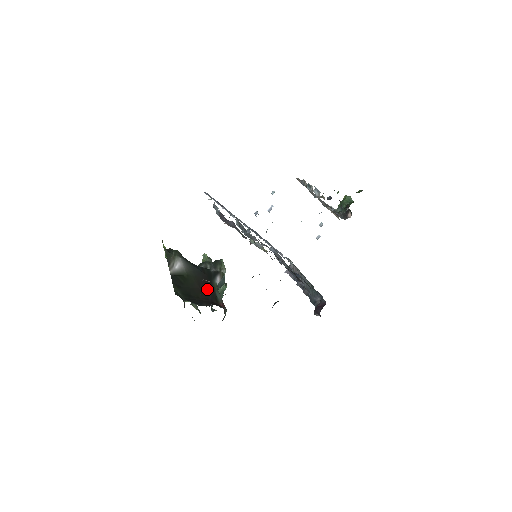
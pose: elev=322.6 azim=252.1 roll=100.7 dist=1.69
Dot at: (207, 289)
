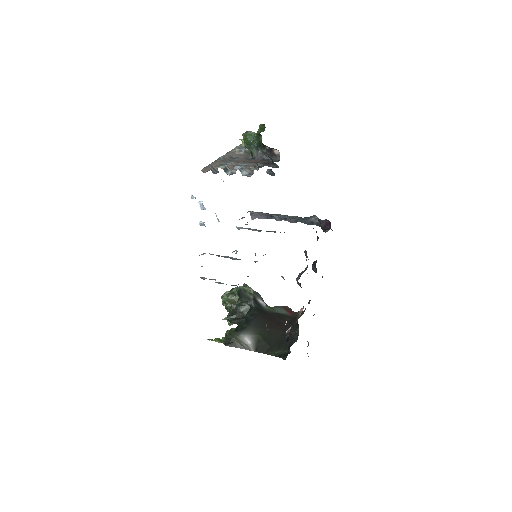
Dot at: (274, 321)
